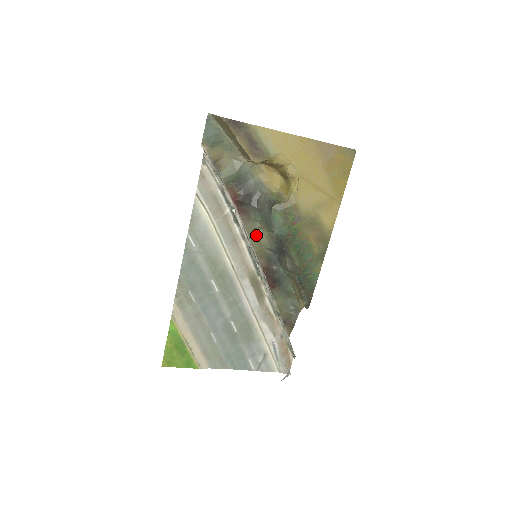
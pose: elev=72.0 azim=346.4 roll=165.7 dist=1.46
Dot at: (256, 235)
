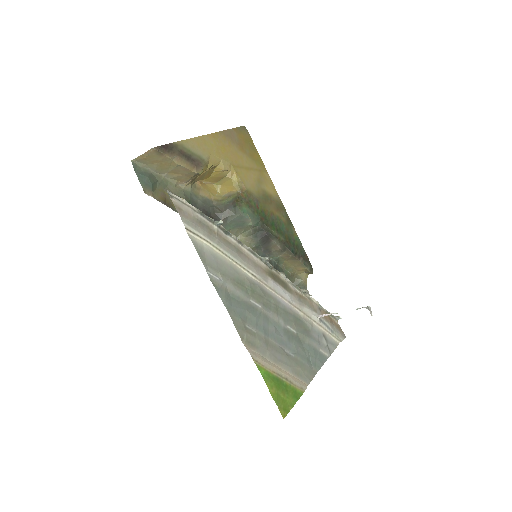
Dot at: occluded
